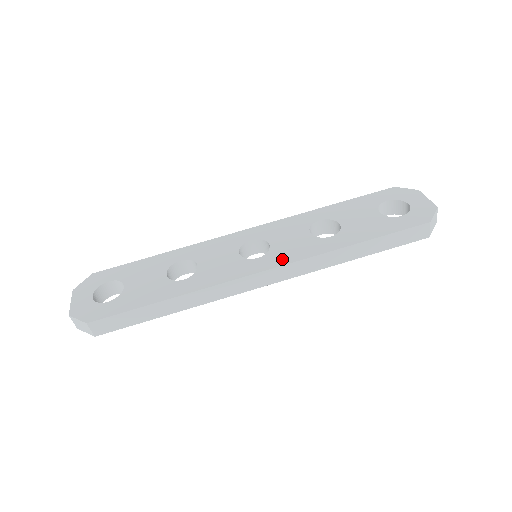
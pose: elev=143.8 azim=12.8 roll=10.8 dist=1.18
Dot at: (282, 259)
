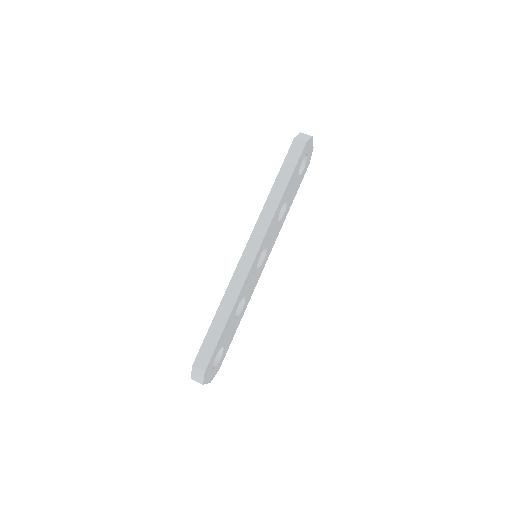
Dot at: occluded
